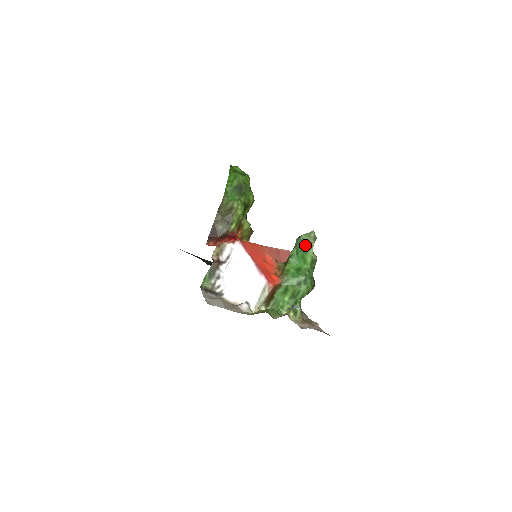
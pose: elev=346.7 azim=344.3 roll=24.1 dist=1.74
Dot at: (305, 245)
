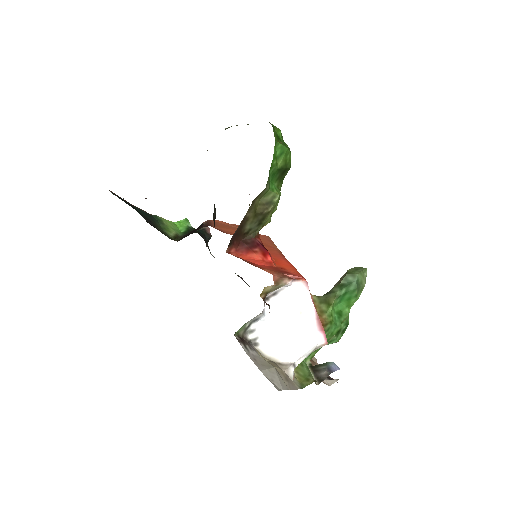
Dot at: (359, 288)
